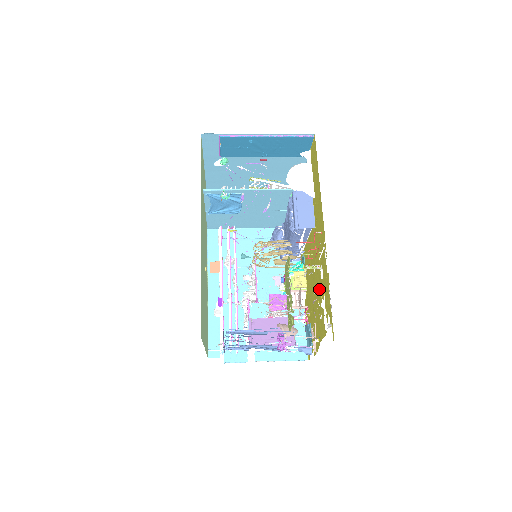
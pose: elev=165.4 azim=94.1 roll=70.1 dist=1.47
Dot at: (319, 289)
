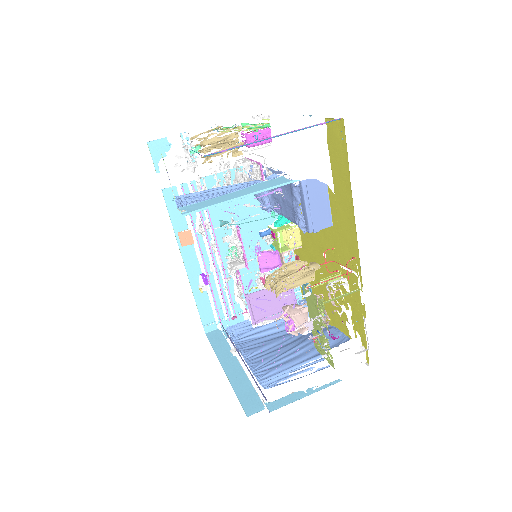
Dot at: (337, 289)
